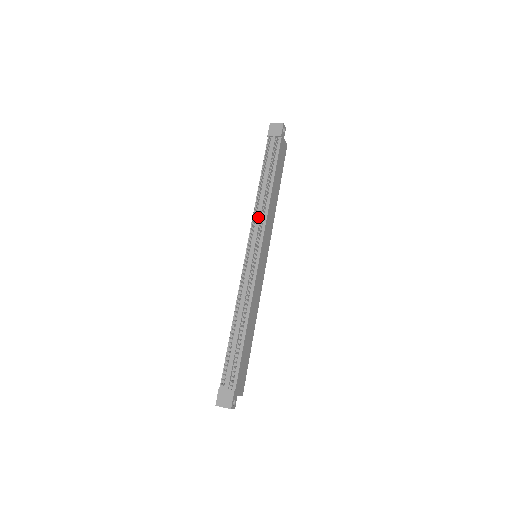
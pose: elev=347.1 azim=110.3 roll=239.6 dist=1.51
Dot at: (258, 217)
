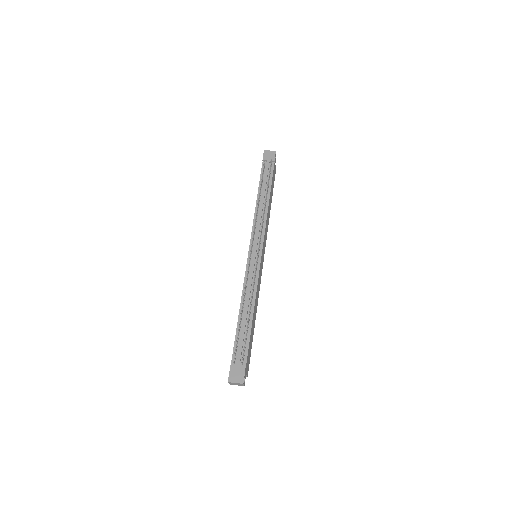
Dot at: (258, 223)
